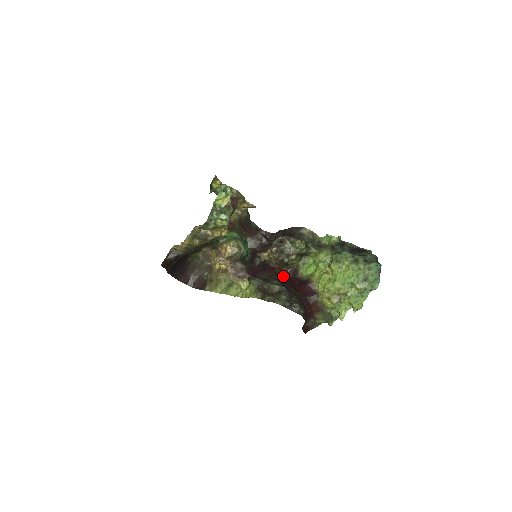
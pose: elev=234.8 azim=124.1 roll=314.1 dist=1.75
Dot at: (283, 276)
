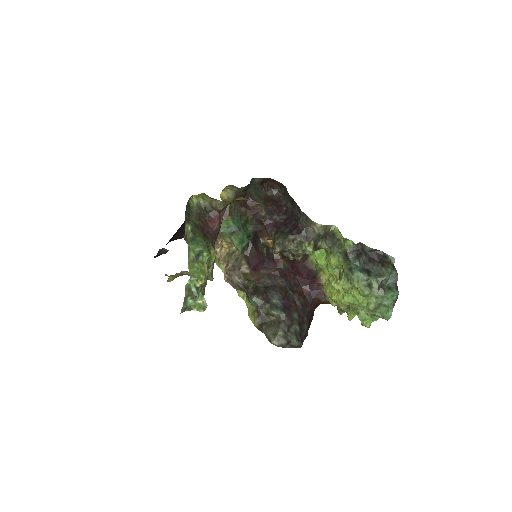
Dot at: (289, 270)
